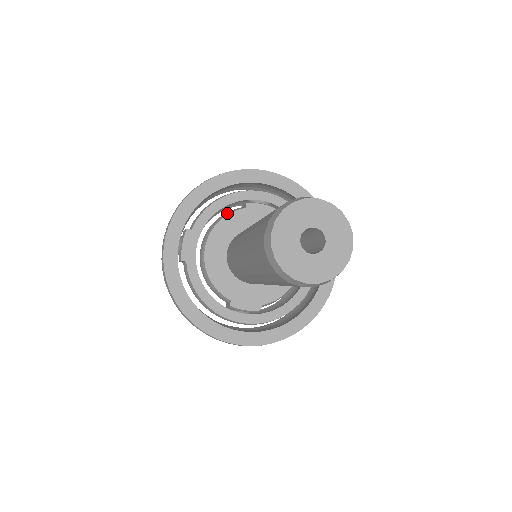
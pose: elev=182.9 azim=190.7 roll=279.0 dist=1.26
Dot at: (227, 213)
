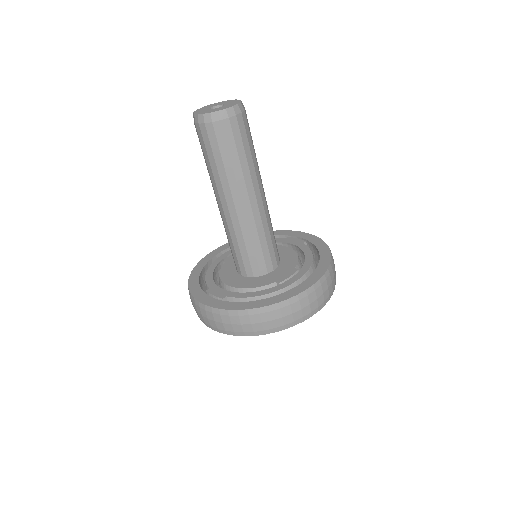
Dot at: occluded
